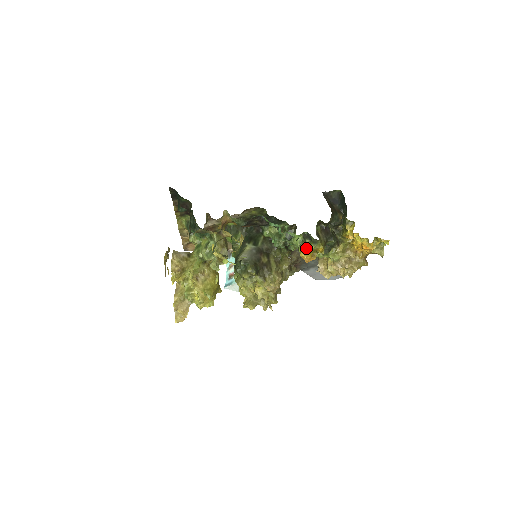
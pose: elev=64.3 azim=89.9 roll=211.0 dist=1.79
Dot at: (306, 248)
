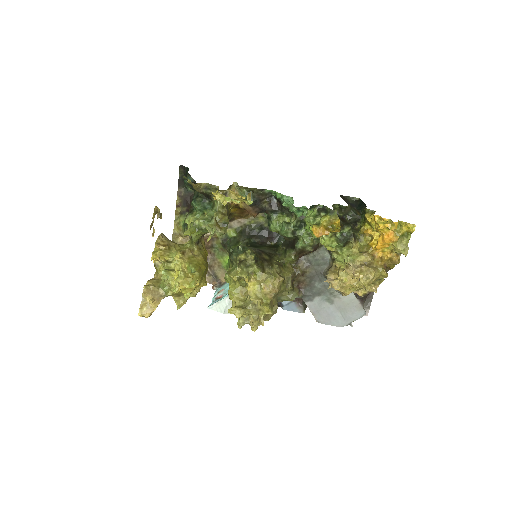
Dot at: (320, 220)
